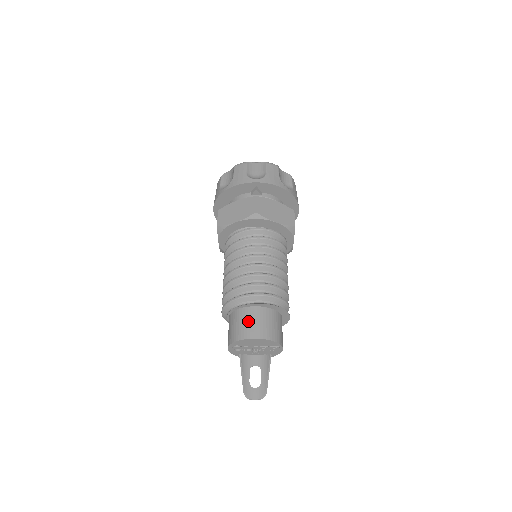
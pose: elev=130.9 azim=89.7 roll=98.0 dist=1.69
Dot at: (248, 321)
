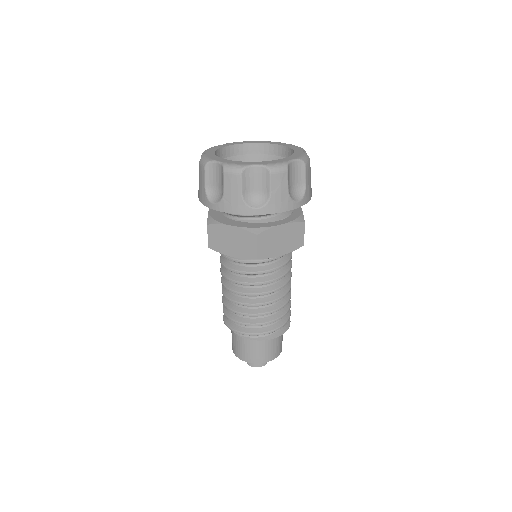
Dot at: (251, 349)
